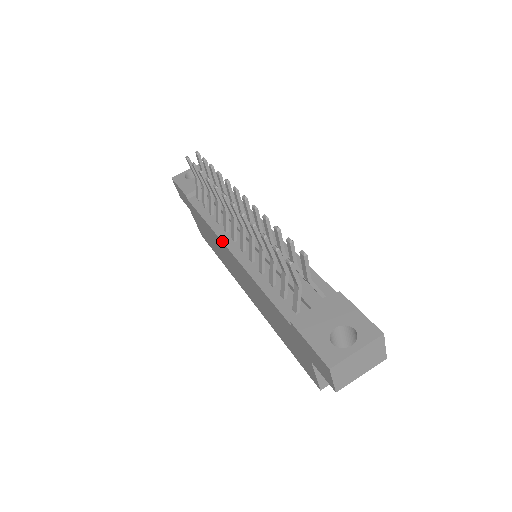
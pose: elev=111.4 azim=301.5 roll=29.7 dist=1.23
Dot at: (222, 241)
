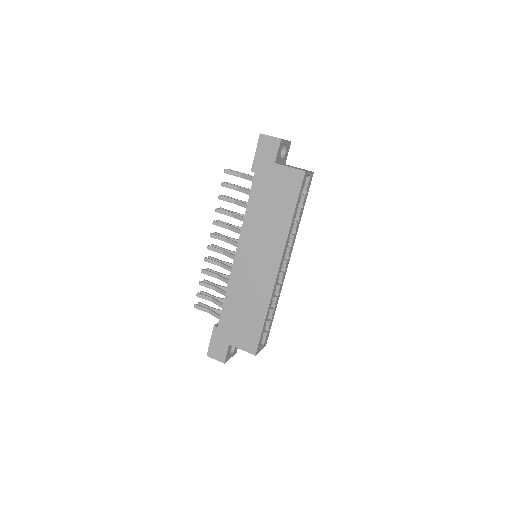
Dot at: occluded
